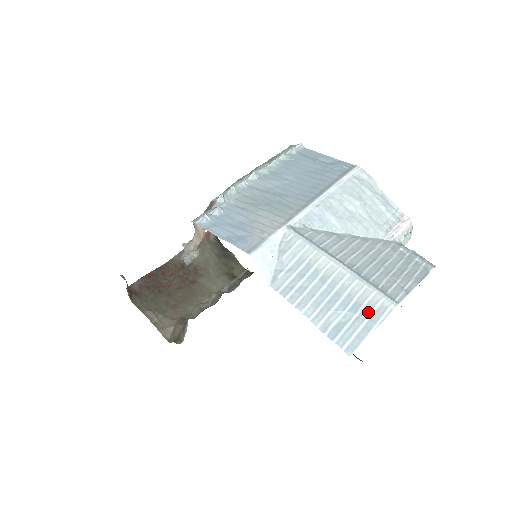
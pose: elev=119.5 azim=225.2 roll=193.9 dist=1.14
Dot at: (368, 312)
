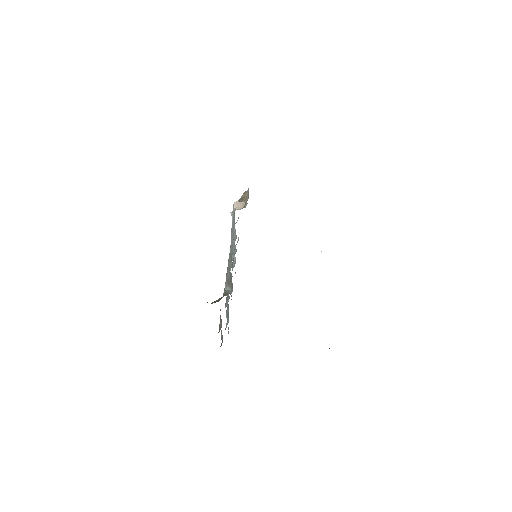
Dot at: occluded
